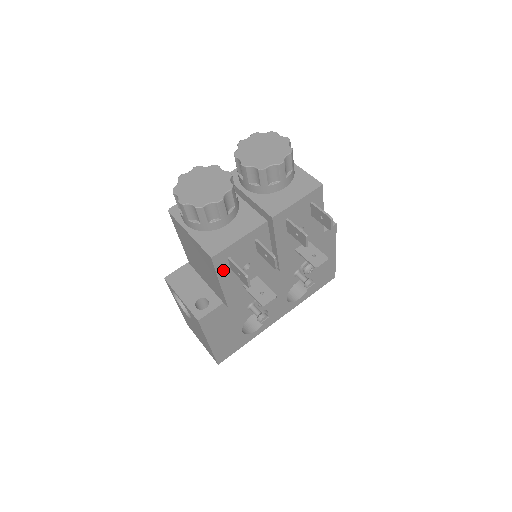
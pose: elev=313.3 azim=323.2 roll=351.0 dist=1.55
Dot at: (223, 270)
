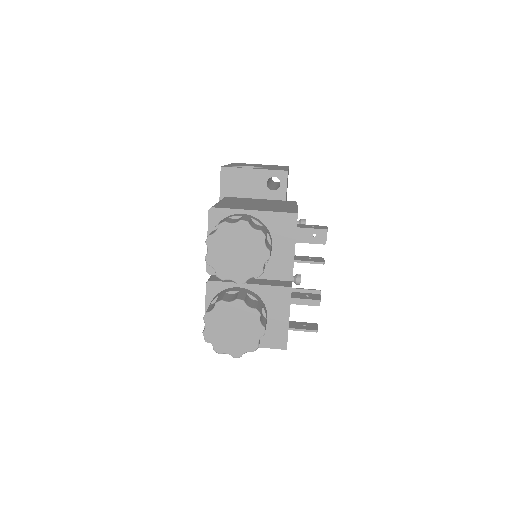
Dot at: occluded
